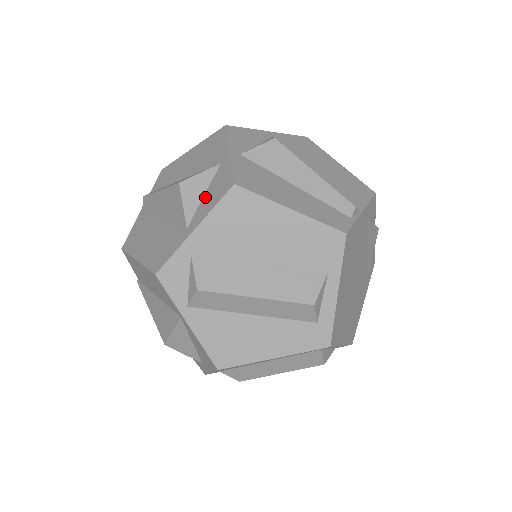
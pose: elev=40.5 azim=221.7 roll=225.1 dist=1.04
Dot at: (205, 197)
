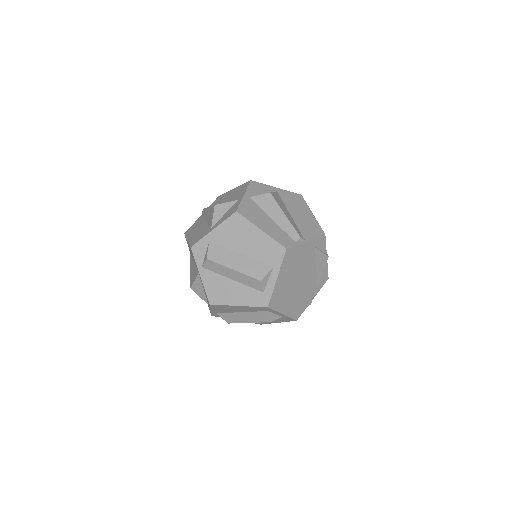
Dot at: (224, 215)
